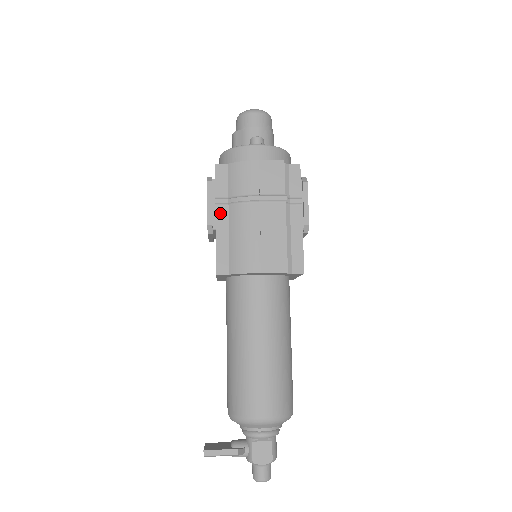
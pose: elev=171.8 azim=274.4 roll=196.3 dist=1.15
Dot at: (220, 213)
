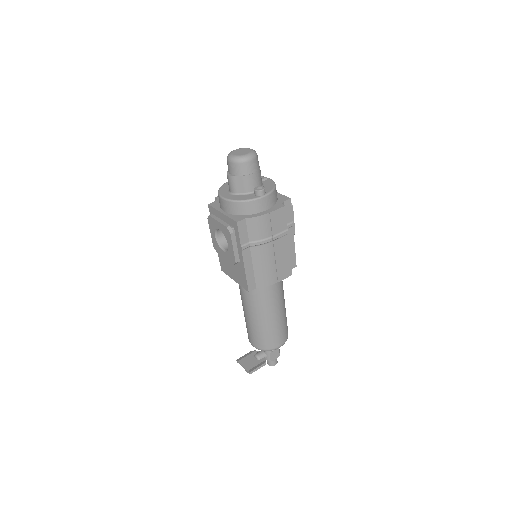
Dot at: (245, 254)
